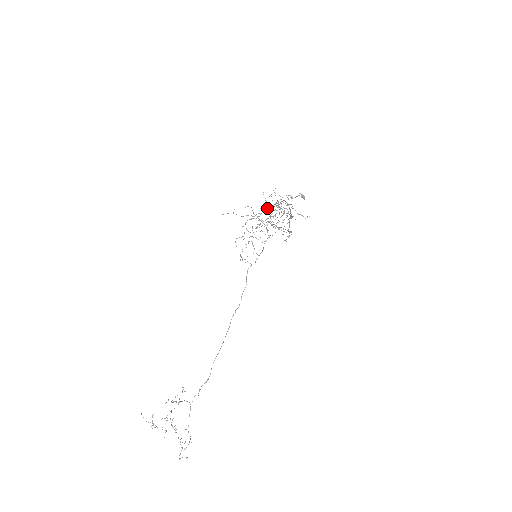
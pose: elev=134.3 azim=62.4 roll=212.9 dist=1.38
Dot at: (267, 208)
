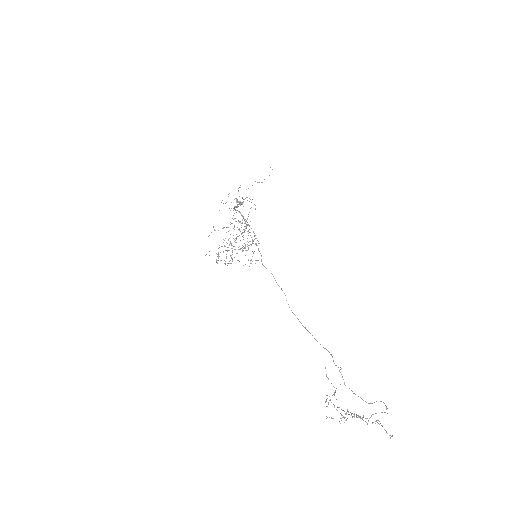
Dot at: occluded
